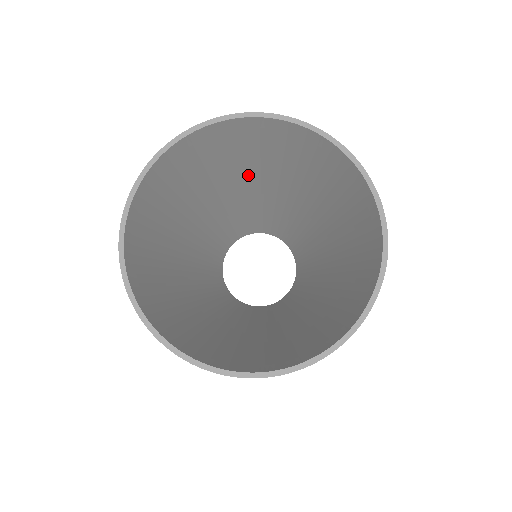
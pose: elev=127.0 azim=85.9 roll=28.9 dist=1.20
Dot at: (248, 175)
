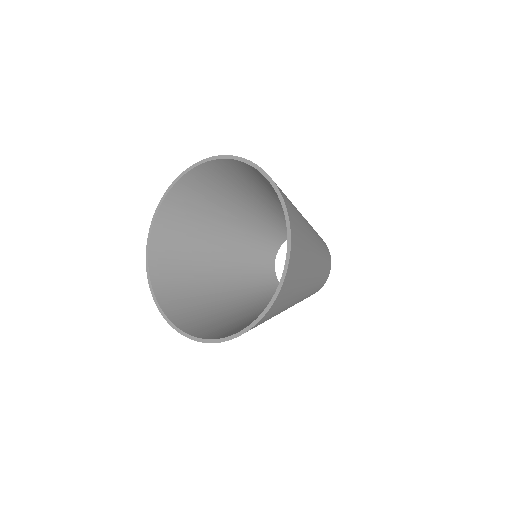
Dot at: (252, 194)
